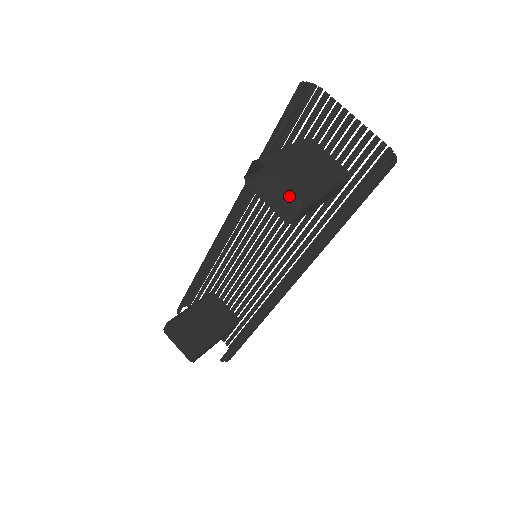
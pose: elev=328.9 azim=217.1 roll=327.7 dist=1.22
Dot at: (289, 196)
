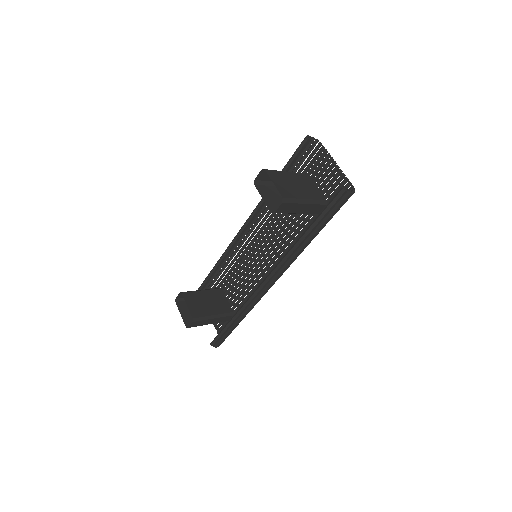
Dot at: (281, 202)
